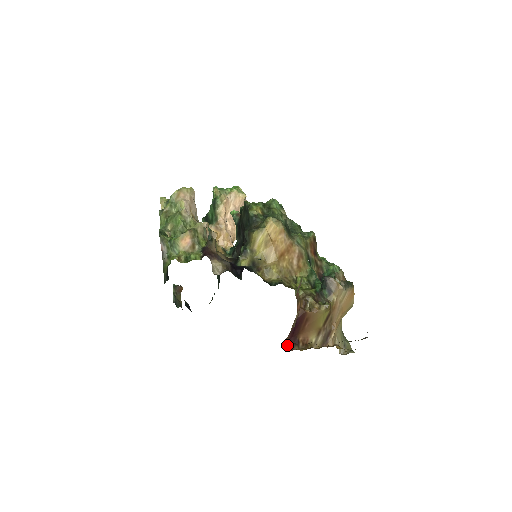
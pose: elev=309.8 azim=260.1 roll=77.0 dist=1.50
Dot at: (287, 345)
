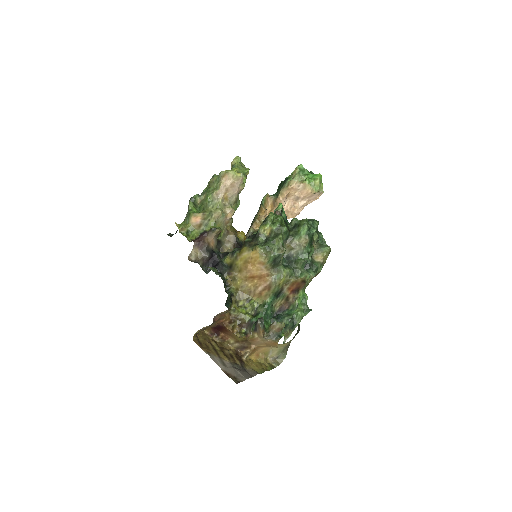
Dot at: (210, 330)
